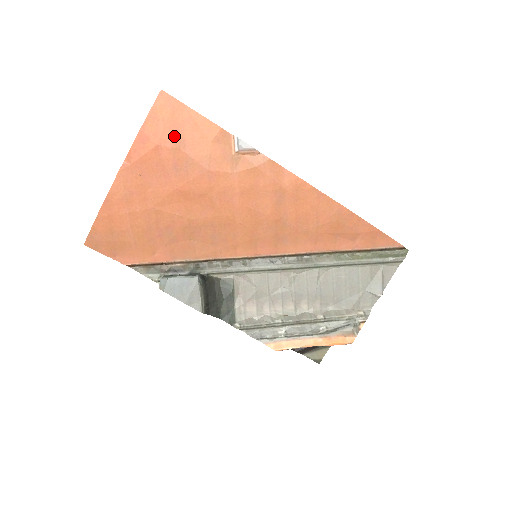
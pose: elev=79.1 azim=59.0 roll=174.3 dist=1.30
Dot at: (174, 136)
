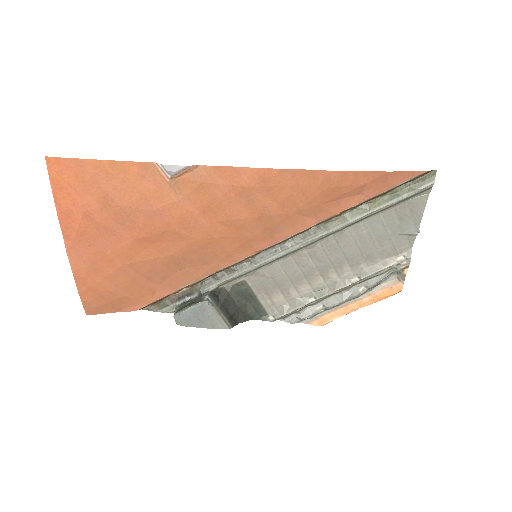
Dot at: (94, 195)
